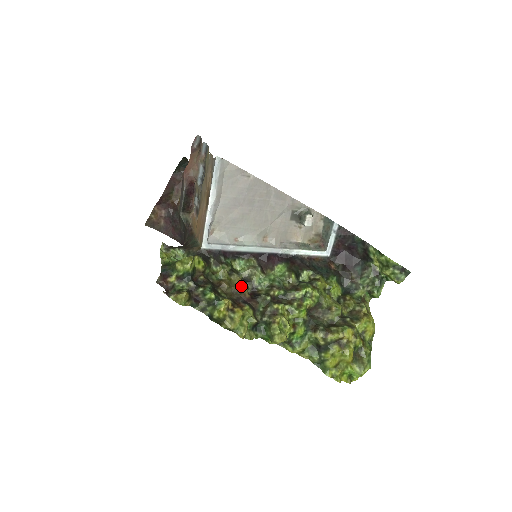
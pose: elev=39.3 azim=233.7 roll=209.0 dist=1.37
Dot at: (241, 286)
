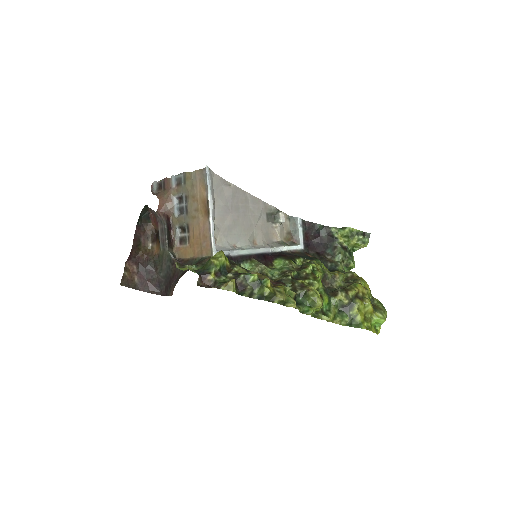
Dot at: (263, 276)
